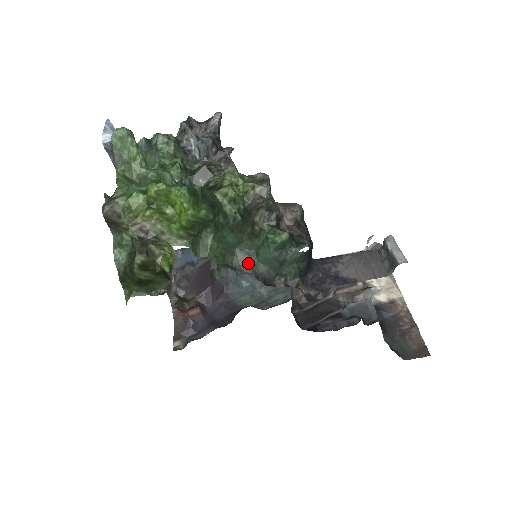
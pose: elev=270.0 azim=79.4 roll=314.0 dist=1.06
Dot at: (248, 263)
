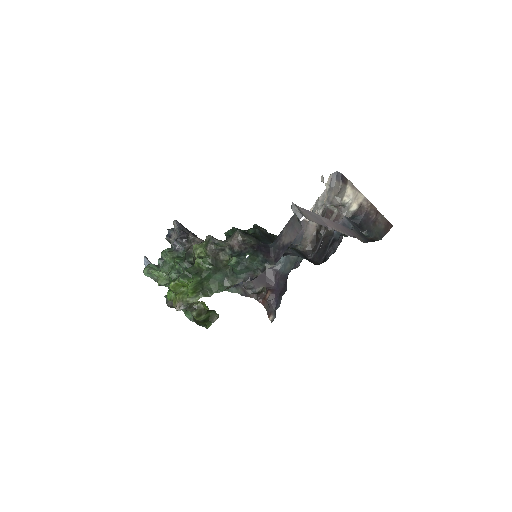
Dot at: (235, 279)
